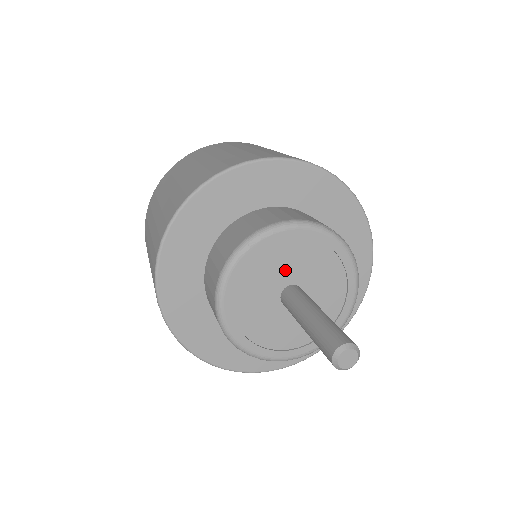
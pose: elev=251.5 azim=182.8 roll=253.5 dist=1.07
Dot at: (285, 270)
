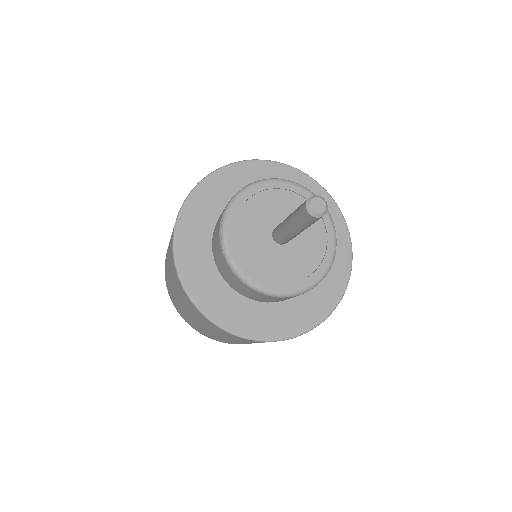
Dot at: occluded
